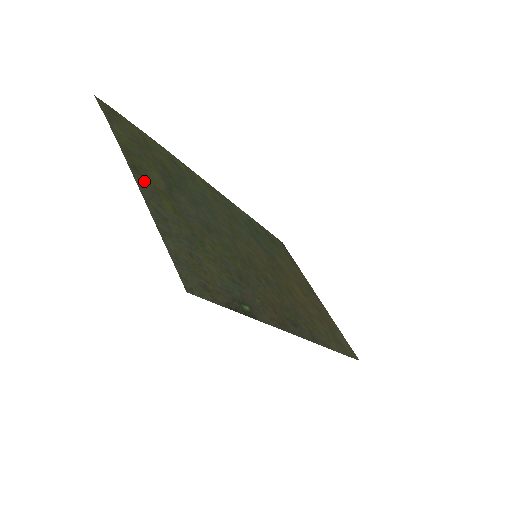
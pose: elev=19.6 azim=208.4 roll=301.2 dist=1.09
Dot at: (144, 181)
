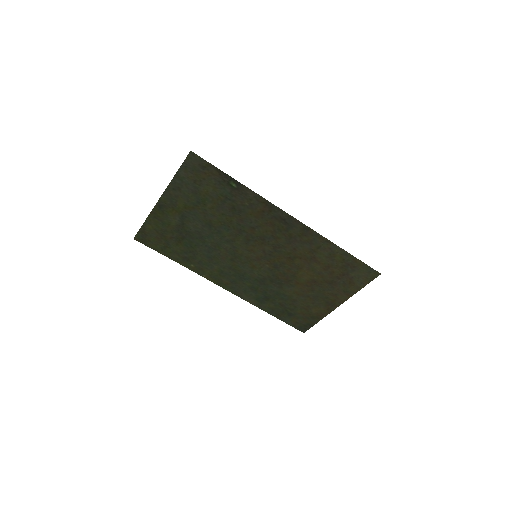
Dot at: (166, 204)
